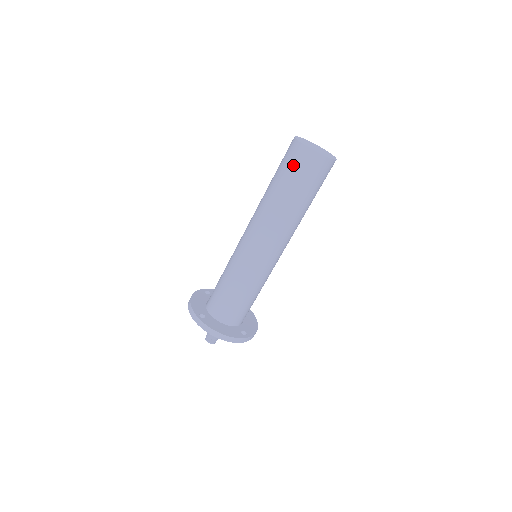
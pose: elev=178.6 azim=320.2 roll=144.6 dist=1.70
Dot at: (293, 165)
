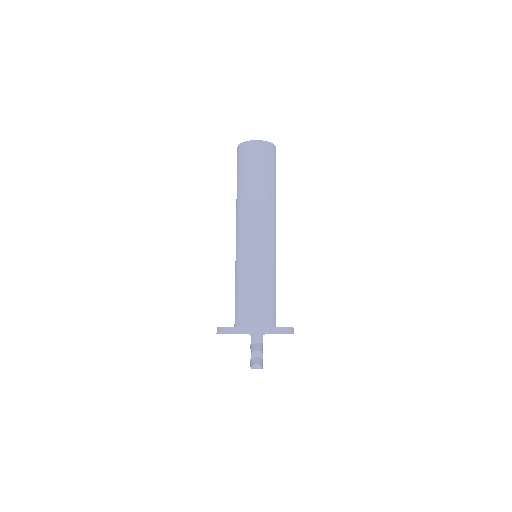
Dot at: (237, 165)
